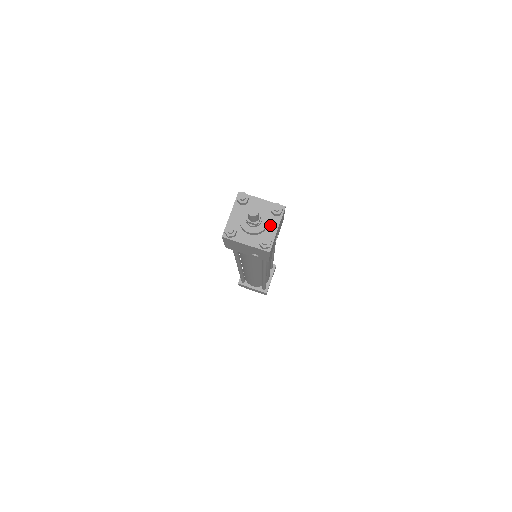
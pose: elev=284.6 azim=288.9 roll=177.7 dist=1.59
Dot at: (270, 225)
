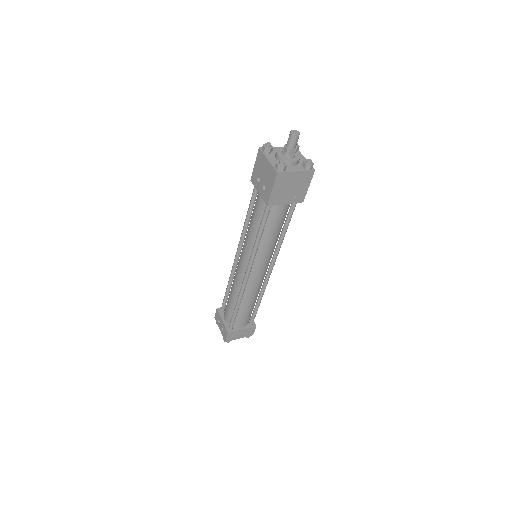
Dot at: occluded
